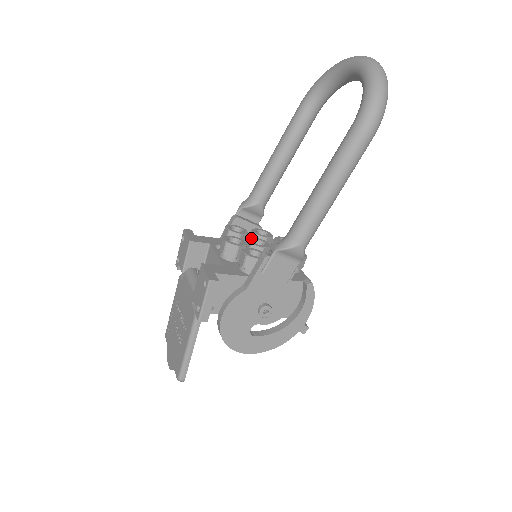
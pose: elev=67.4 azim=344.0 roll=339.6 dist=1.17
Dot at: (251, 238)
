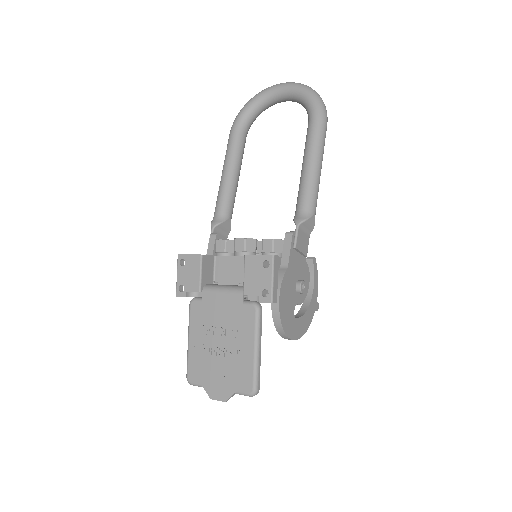
Dot at: occluded
